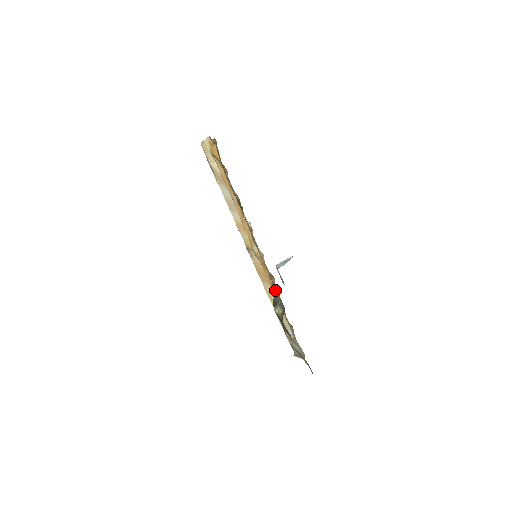
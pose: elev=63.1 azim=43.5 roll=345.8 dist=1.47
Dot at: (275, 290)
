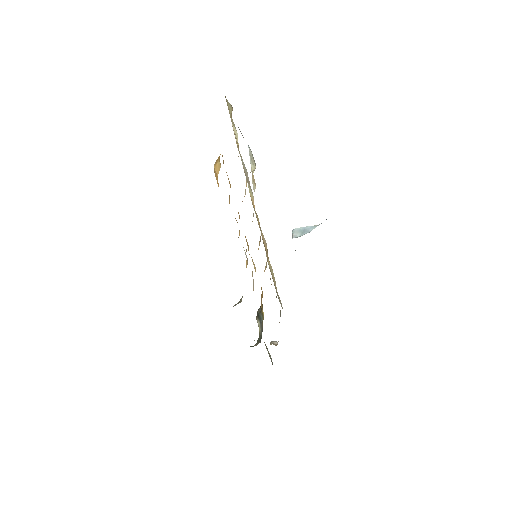
Dot at: occluded
